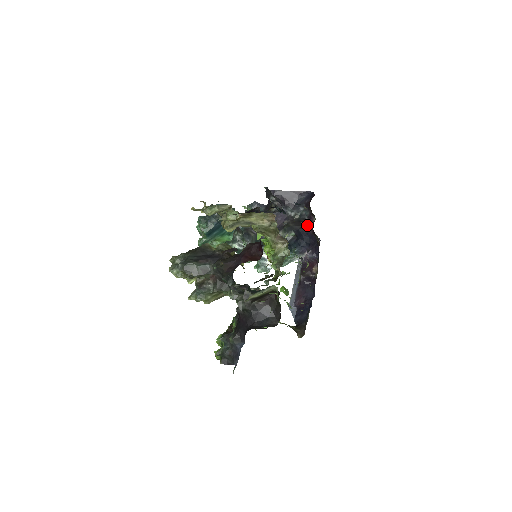
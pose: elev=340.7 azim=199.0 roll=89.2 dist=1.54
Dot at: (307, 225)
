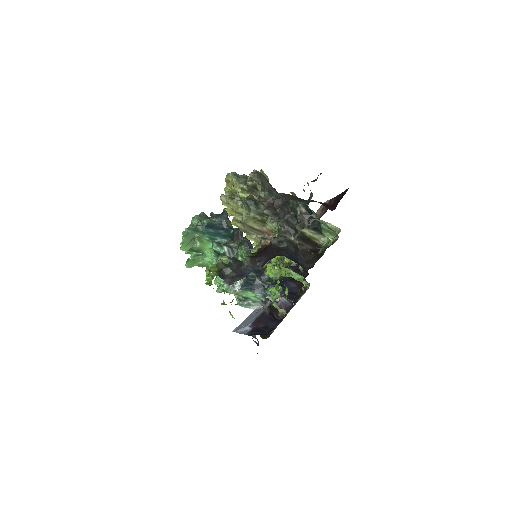
Dot at: (303, 272)
